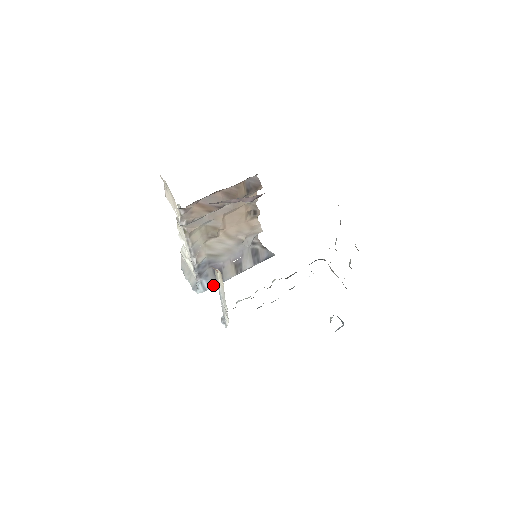
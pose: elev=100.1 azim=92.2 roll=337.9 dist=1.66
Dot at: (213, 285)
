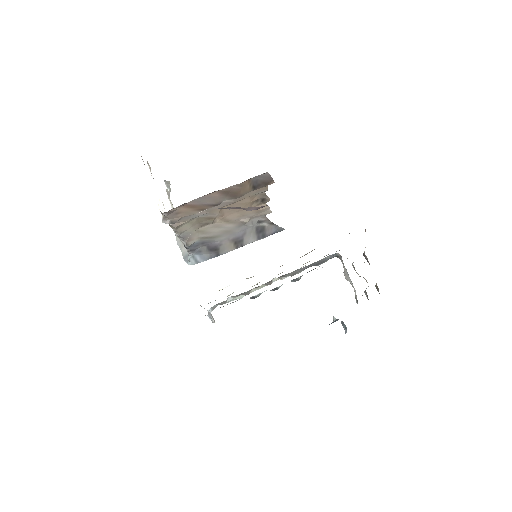
Dot at: (207, 258)
